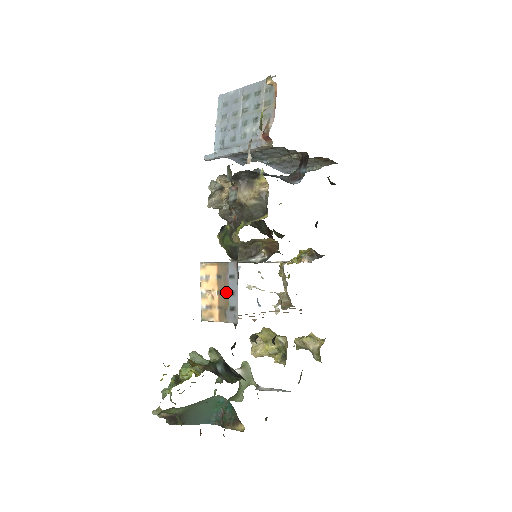
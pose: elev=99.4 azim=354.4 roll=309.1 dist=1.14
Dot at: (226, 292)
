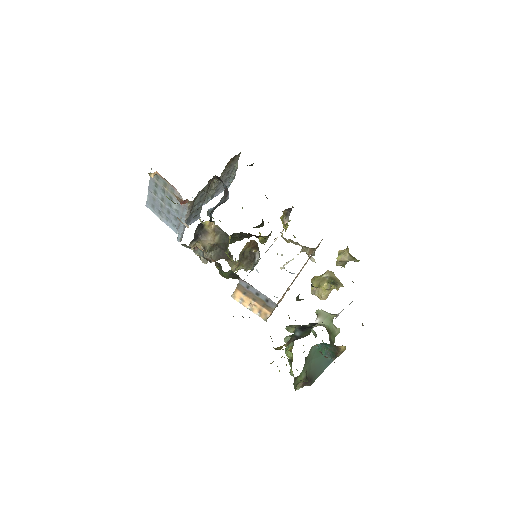
Dot at: (255, 297)
